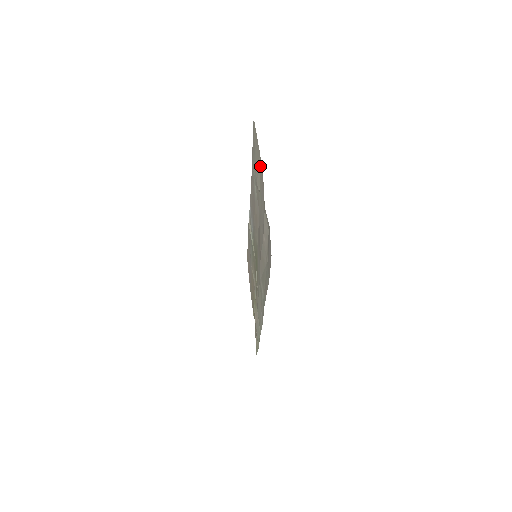
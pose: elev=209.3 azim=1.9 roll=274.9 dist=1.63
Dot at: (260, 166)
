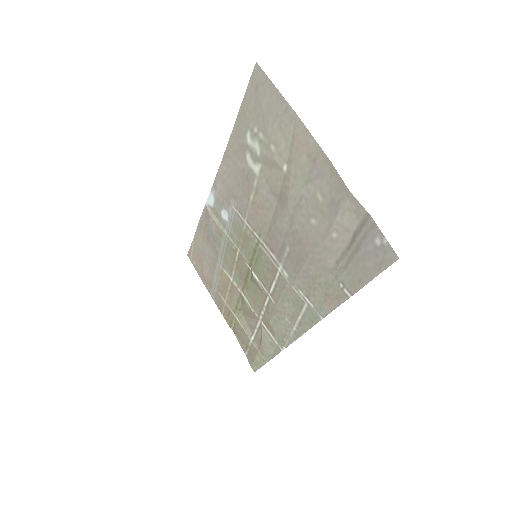
Dot at: (299, 133)
